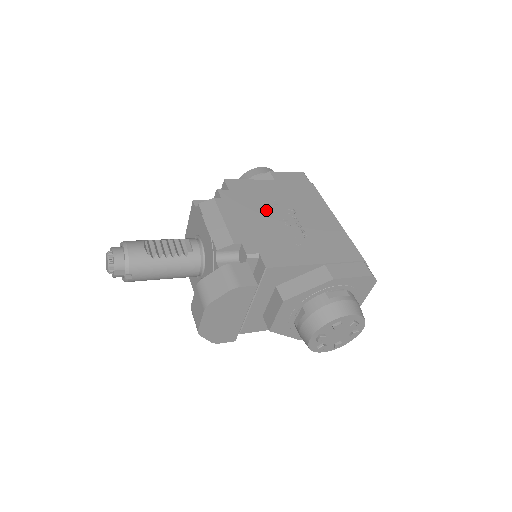
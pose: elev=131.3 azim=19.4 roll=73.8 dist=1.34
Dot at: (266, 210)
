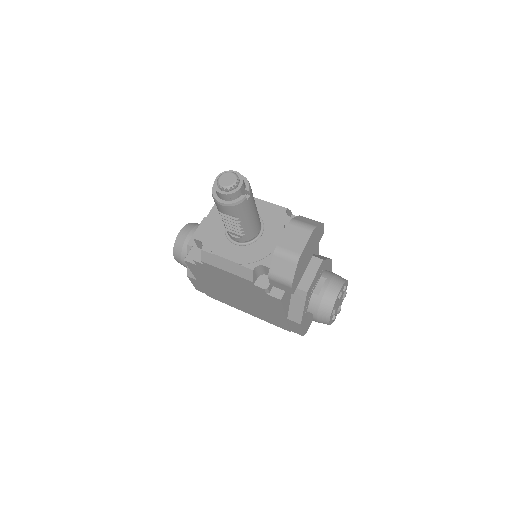
Dot at: occluded
